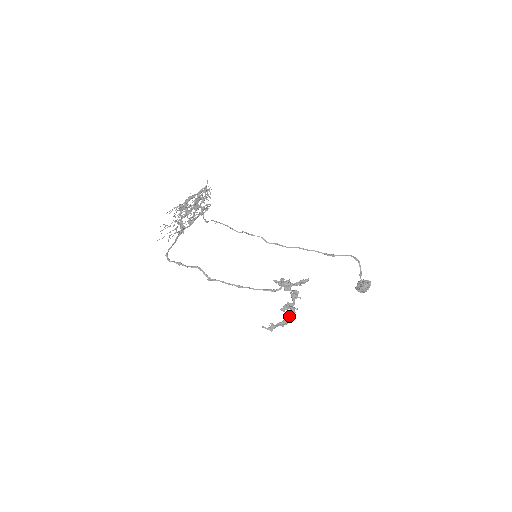
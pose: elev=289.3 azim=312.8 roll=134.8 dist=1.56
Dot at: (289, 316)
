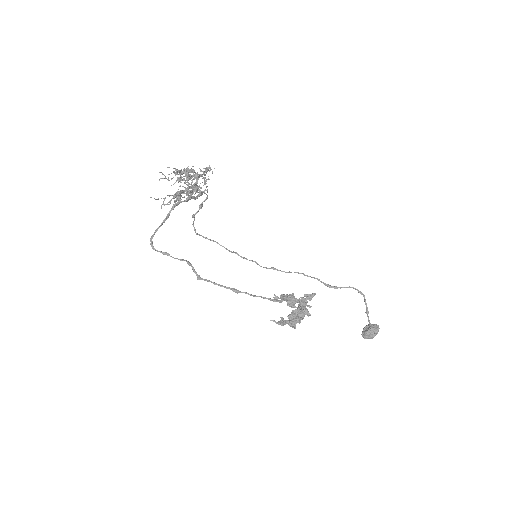
Dot at: (302, 313)
